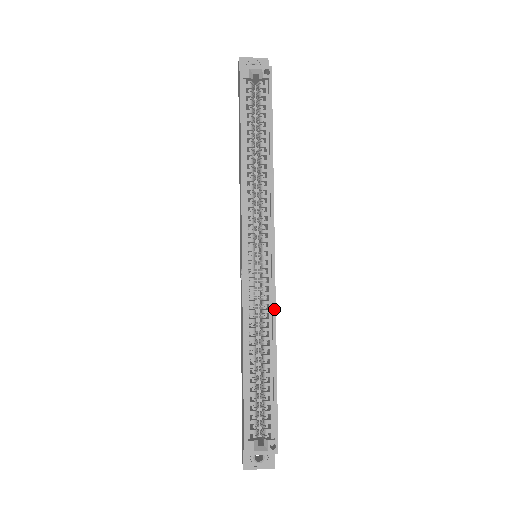
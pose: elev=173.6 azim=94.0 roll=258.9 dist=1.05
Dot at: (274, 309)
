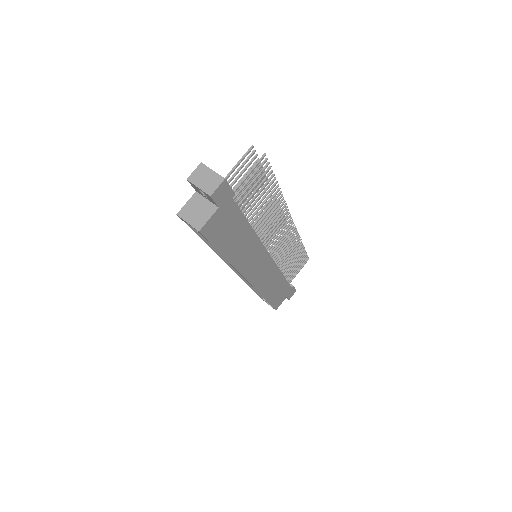
Dot at: (257, 291)
